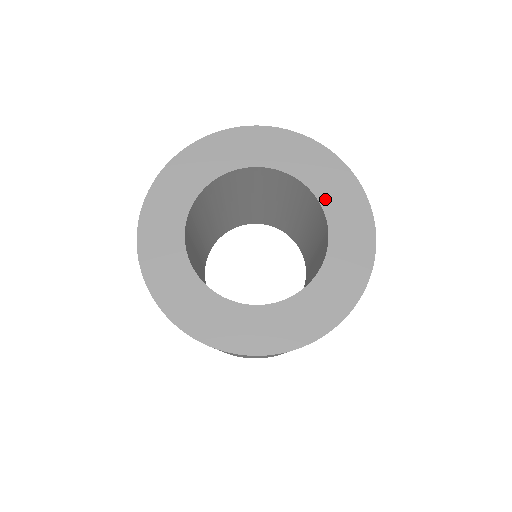
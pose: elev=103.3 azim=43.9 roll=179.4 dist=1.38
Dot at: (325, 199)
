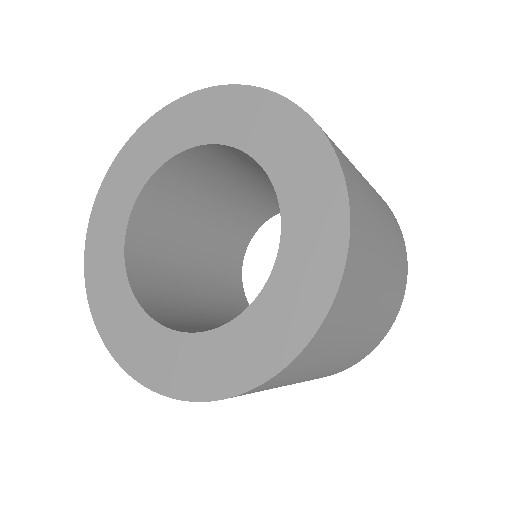
Dot at: (273, 166)
